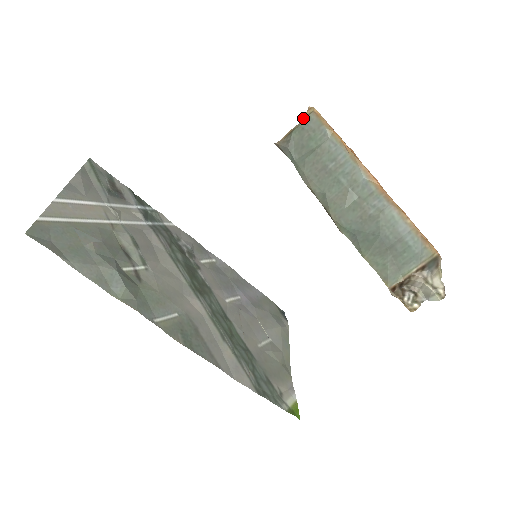
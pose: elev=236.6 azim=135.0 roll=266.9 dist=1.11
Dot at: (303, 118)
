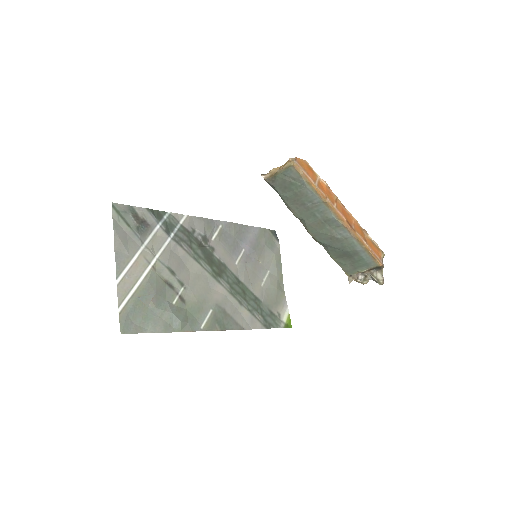
Dot at: (285, 167)
